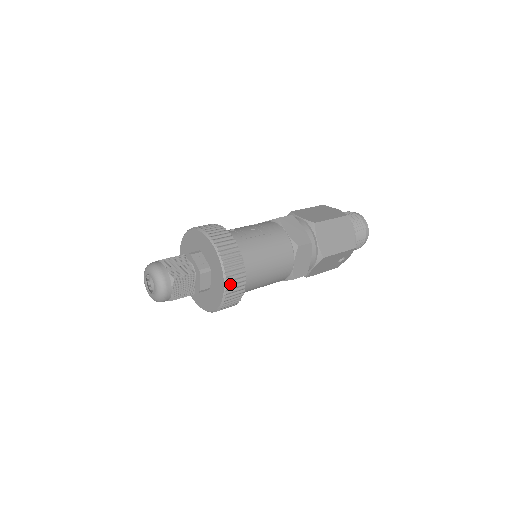
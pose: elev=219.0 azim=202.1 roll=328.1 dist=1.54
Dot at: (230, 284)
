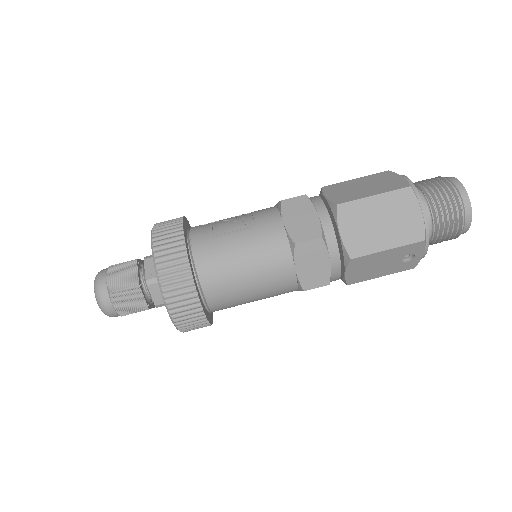
Dot at: (172, 301)
